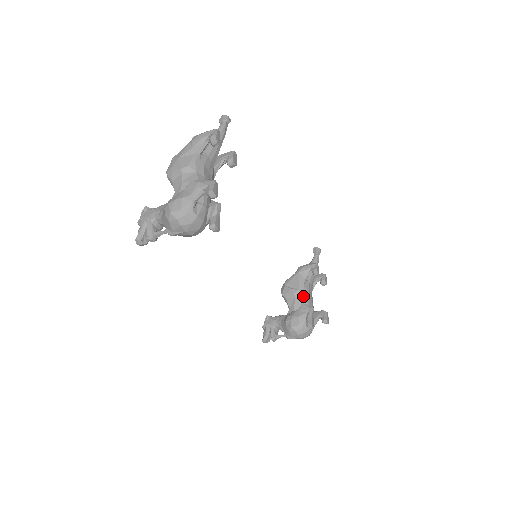
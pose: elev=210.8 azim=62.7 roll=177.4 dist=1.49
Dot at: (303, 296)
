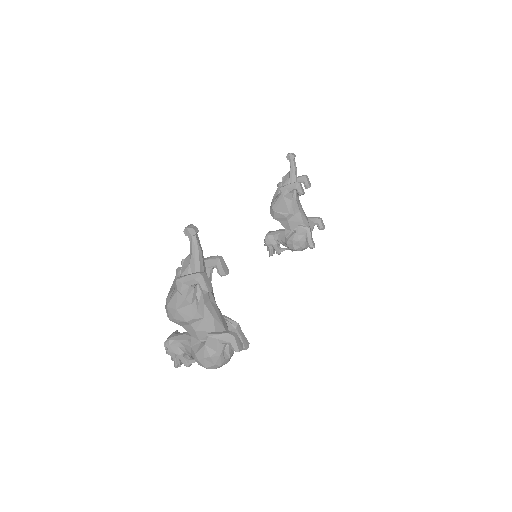
Dot at: (295, 217)
